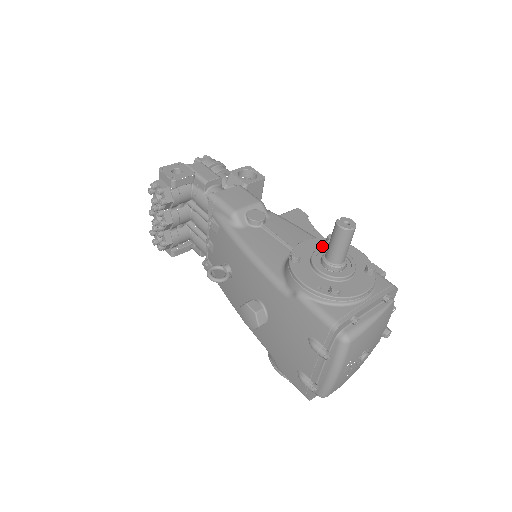
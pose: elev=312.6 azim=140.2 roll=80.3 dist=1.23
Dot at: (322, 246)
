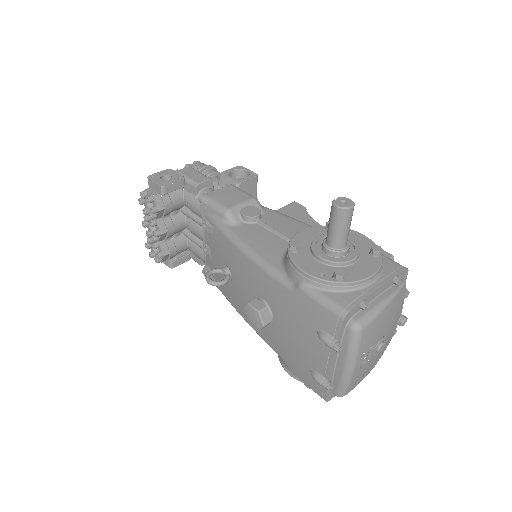
Dot at: (322, 234)
